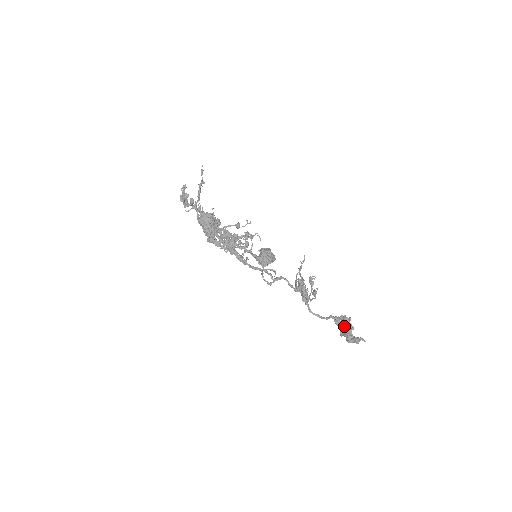
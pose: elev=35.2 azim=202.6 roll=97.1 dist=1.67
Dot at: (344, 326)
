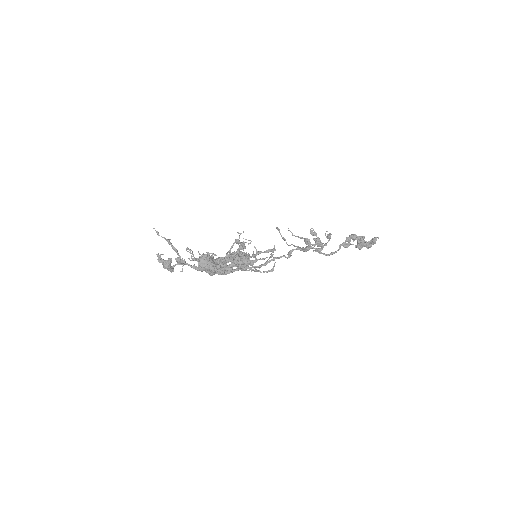
Dot at: (358, 241)
